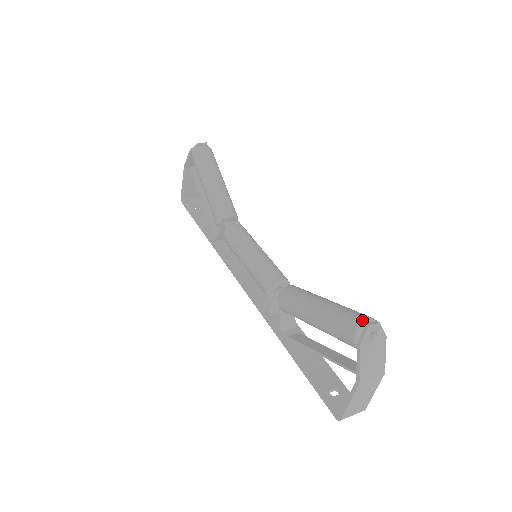
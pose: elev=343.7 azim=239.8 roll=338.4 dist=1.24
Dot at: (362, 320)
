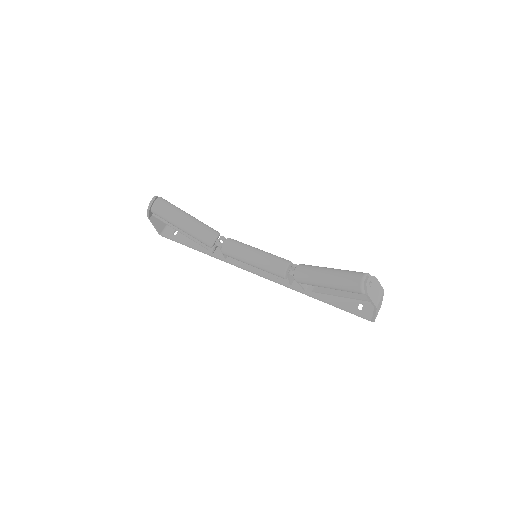
Dot at: (360, 281)
